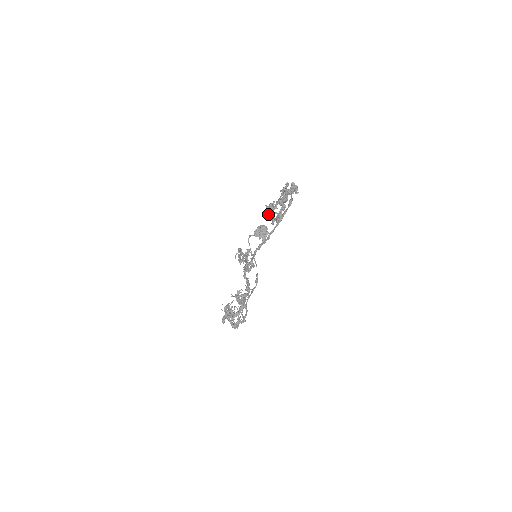
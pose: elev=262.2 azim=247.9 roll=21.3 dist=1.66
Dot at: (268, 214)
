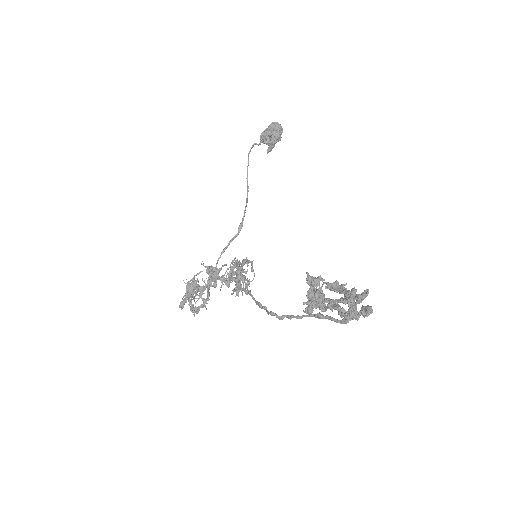
Dot at: (306, 303)
